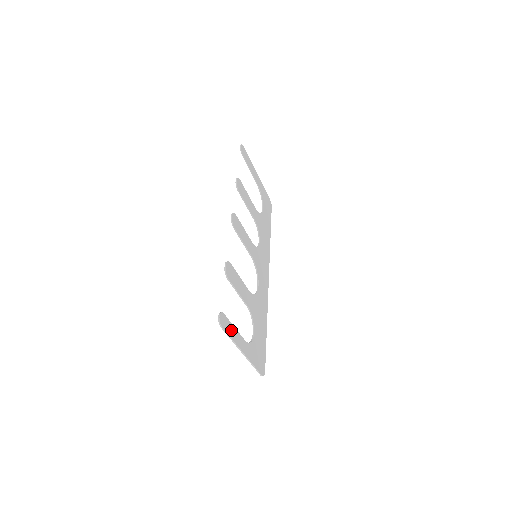
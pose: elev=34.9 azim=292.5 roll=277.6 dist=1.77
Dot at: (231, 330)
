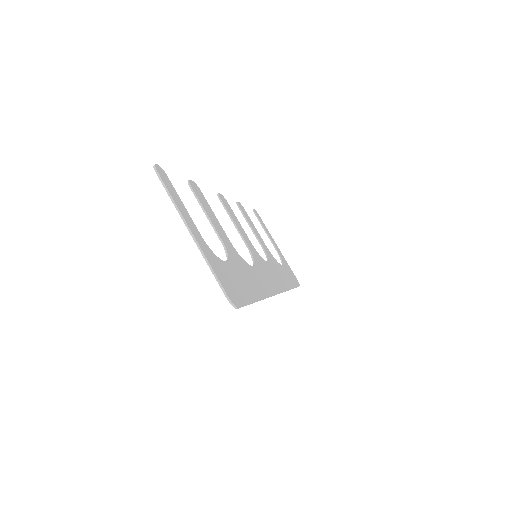
Dot at: (175, 196)
